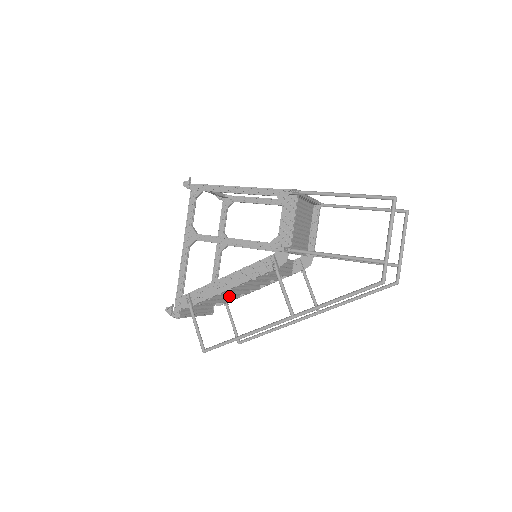
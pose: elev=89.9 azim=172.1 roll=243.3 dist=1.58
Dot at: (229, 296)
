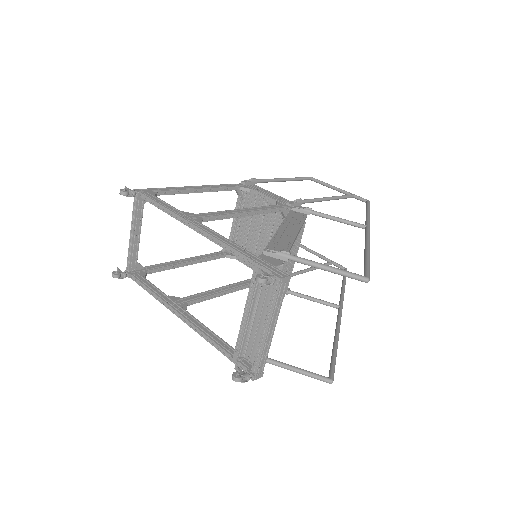
Dot at: occluded
